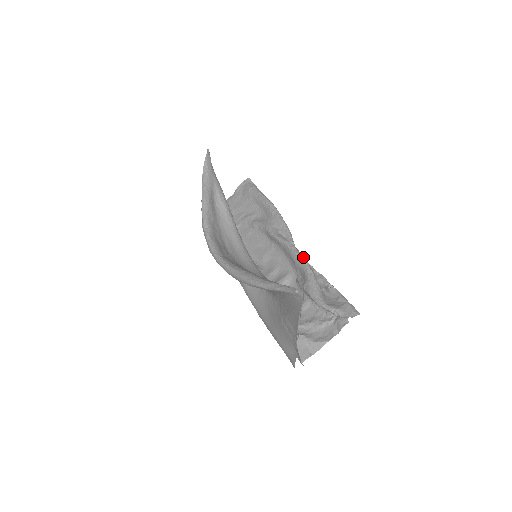
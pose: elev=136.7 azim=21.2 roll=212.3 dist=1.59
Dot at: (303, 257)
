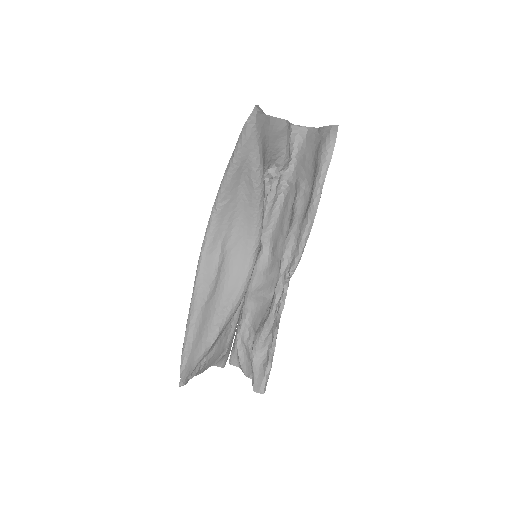
Dot at: (275, 305)
